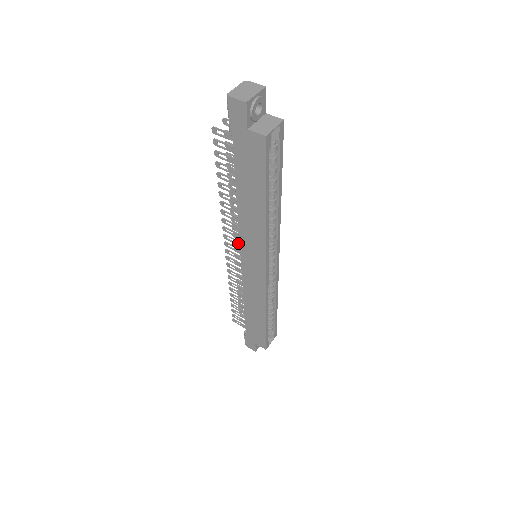
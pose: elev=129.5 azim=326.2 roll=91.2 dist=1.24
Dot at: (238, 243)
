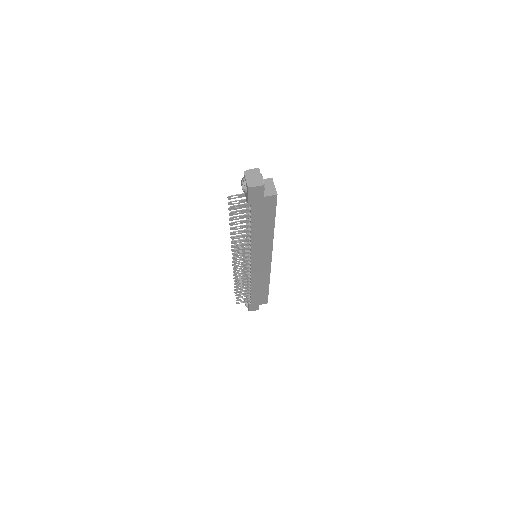
Dot at: (246, 257)
